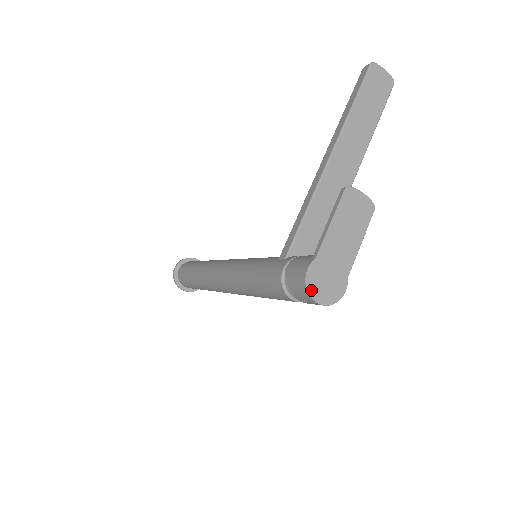
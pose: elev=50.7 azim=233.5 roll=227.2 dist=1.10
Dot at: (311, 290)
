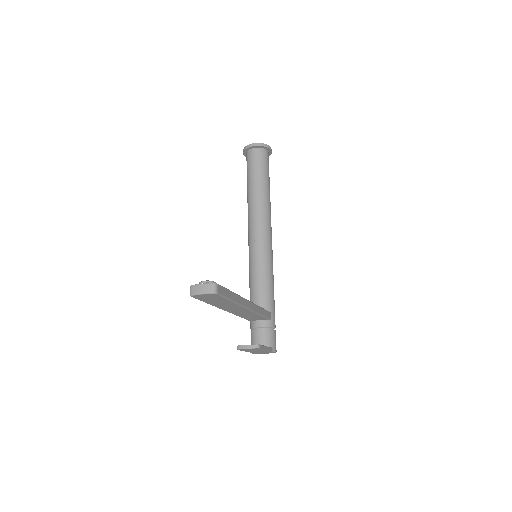
Dot at: occluded
